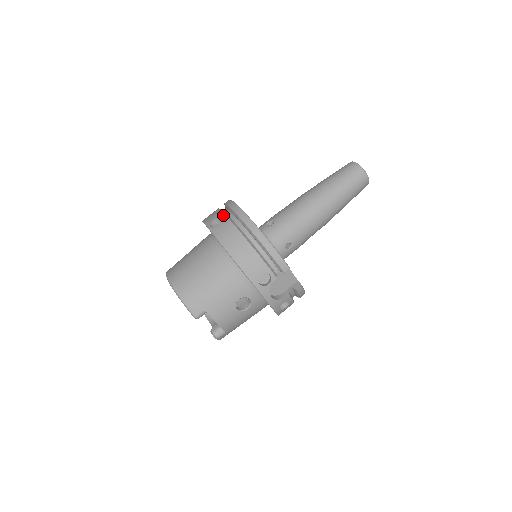
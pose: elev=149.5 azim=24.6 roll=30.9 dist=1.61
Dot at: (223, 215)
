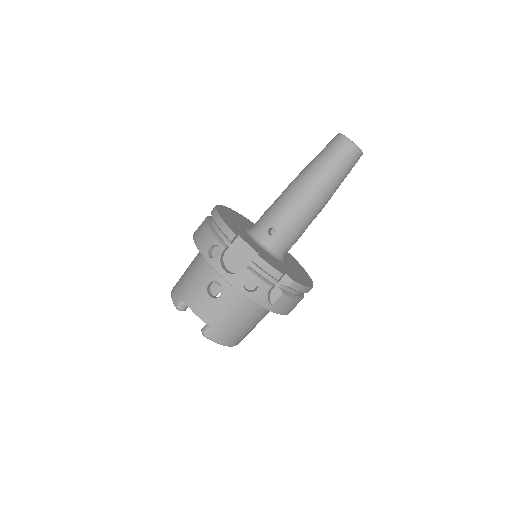
Dot at: occluded
